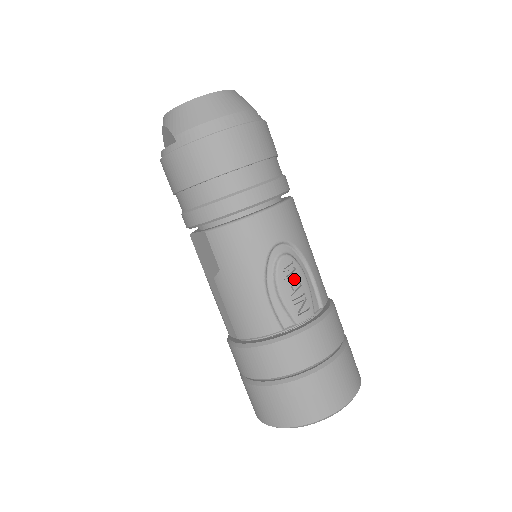
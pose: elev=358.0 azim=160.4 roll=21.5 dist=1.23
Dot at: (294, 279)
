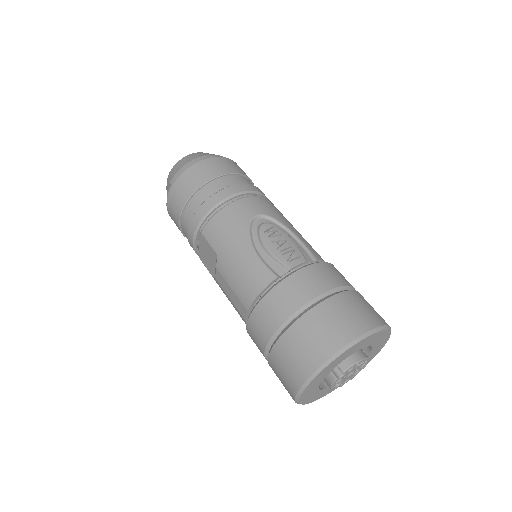
Dot at: (278, 237)
